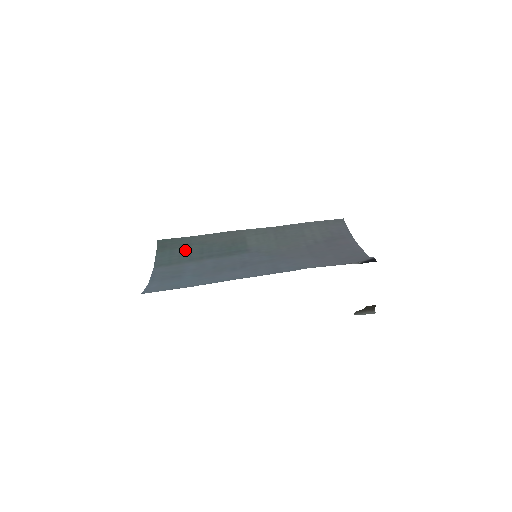
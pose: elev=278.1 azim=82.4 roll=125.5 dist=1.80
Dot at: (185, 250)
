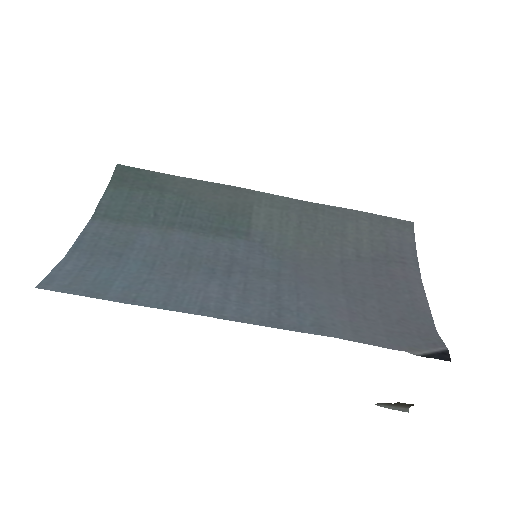
Dot at: (152, 199)
